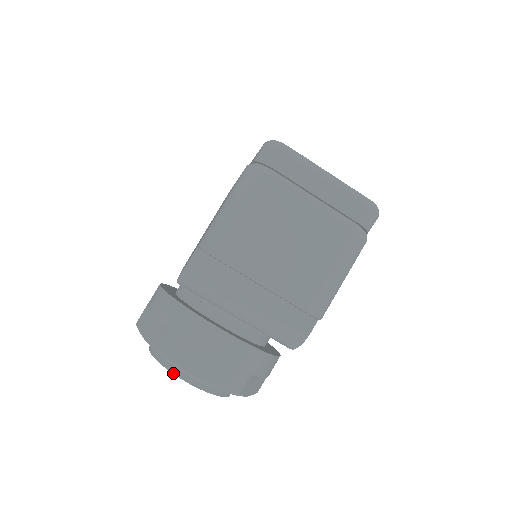
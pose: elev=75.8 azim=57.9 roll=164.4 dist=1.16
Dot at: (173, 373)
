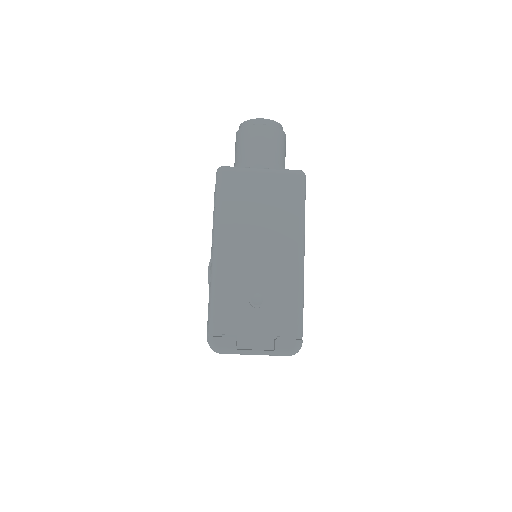
Dot at: occluded
